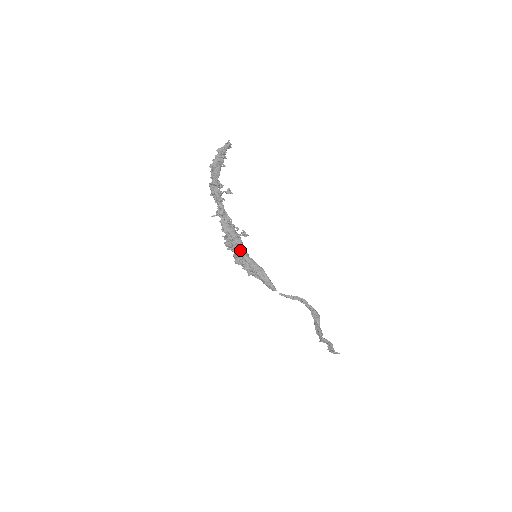
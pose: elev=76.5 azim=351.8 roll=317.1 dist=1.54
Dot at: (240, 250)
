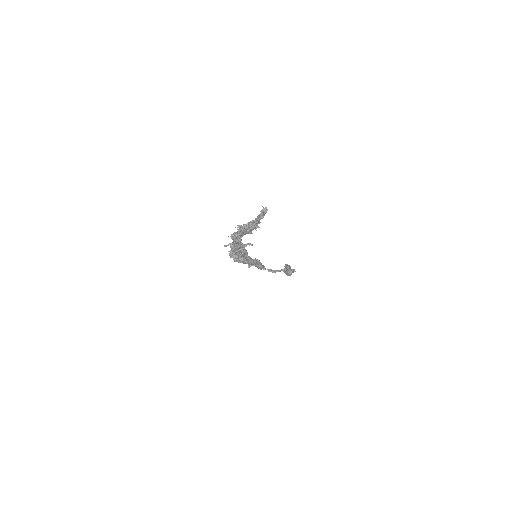
Dot at: occluded
